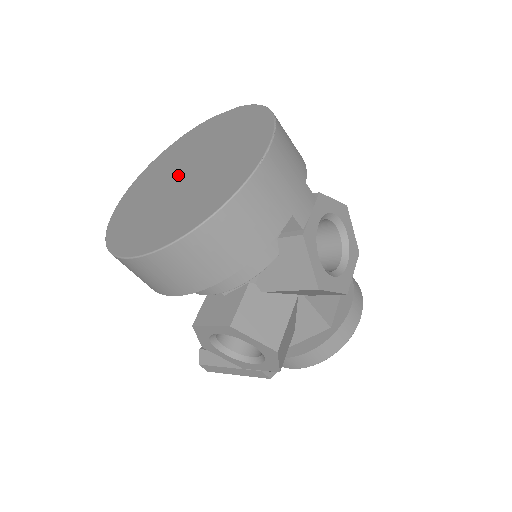
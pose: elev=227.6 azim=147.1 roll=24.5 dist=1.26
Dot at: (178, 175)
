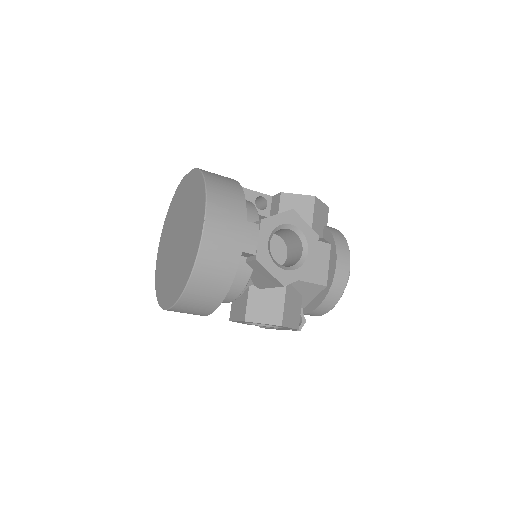
Dot at: (175, 237)
